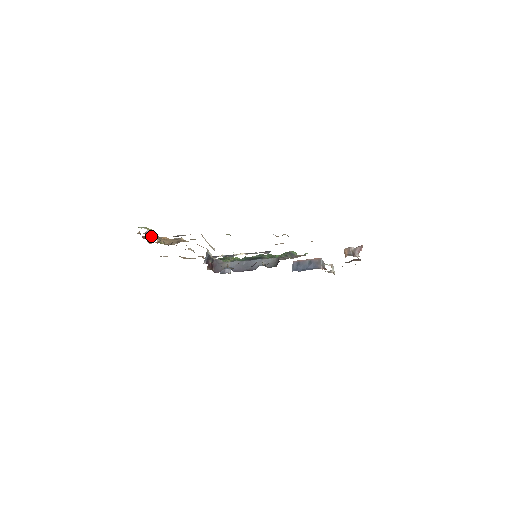
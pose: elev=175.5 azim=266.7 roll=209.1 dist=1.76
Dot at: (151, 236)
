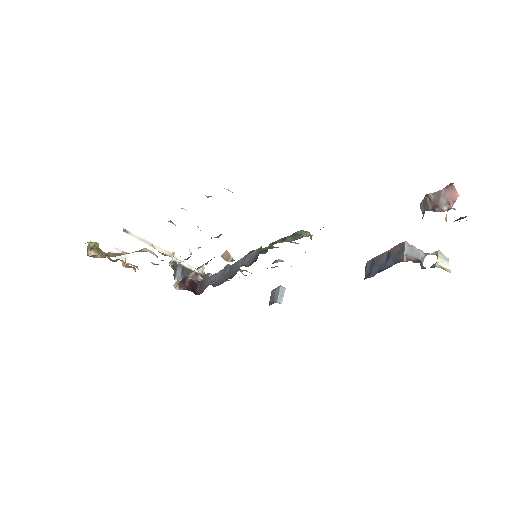
Dot at: (117, 256)
